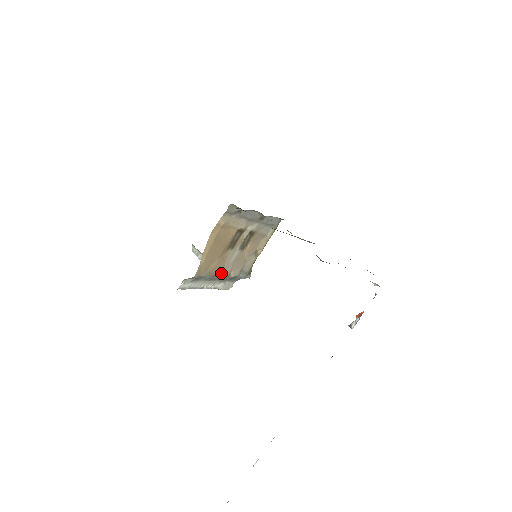
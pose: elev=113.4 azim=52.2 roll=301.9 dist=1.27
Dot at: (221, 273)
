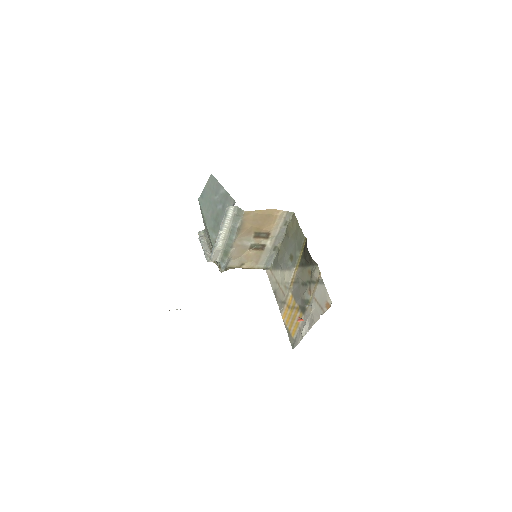
Dot at: (238, 237)
